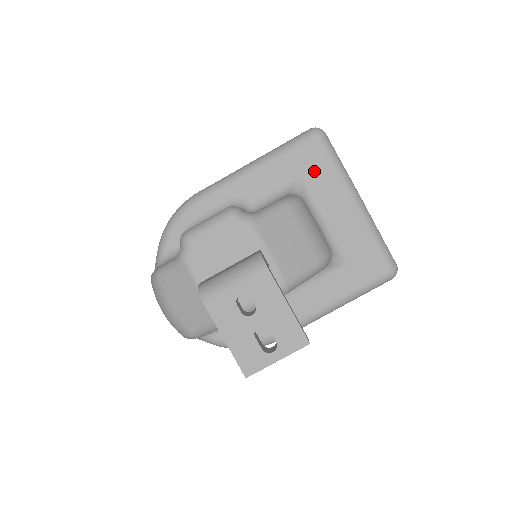
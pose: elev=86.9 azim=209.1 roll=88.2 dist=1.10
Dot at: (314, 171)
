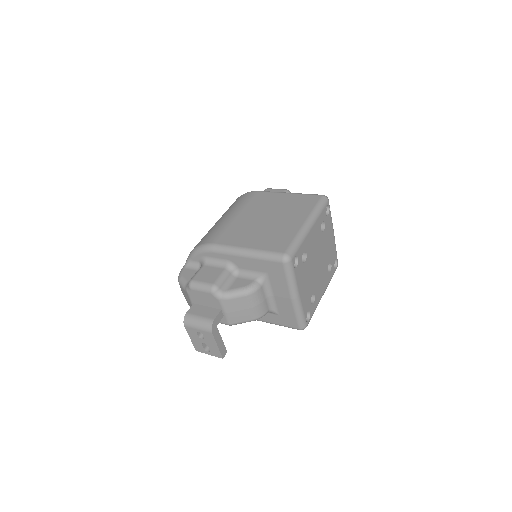
Dot at: (275, 275)
